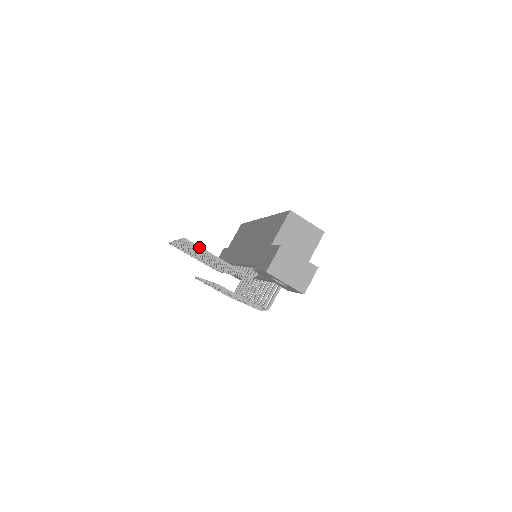
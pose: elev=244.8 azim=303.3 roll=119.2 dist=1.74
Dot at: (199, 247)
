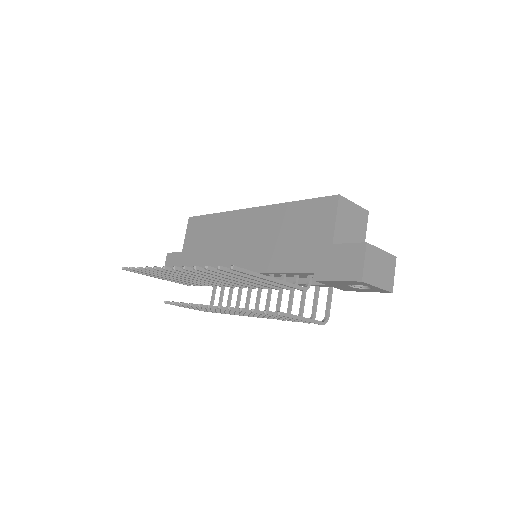
Dot at: (251, 272)
